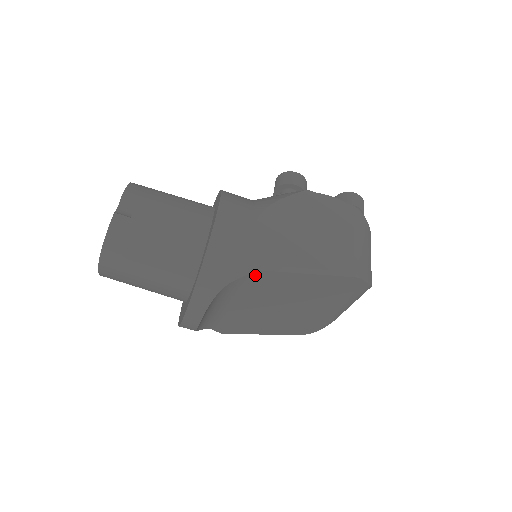
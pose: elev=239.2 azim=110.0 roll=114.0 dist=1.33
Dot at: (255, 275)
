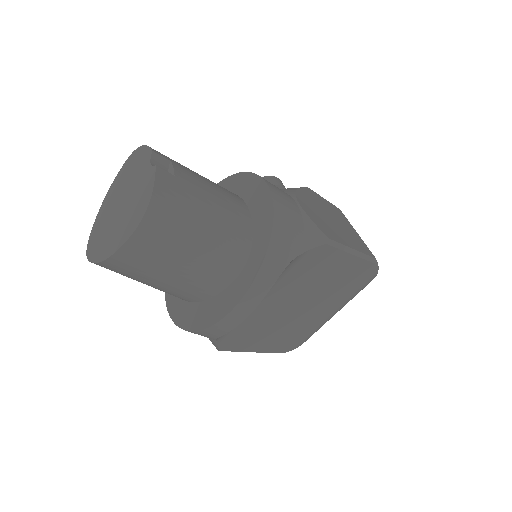
Dot at: (316, 250)
